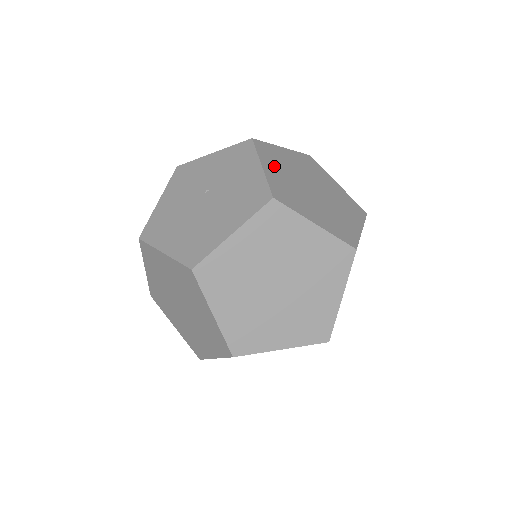
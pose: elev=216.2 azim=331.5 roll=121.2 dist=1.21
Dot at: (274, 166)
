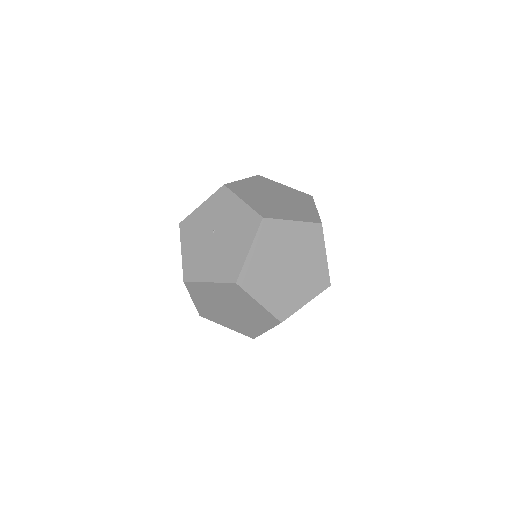
Dot at: (248, 196)
